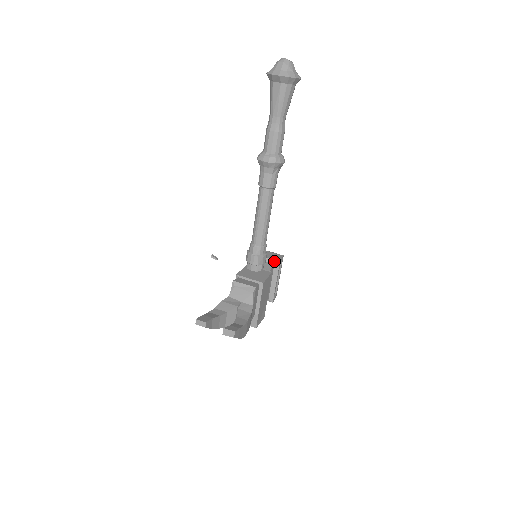
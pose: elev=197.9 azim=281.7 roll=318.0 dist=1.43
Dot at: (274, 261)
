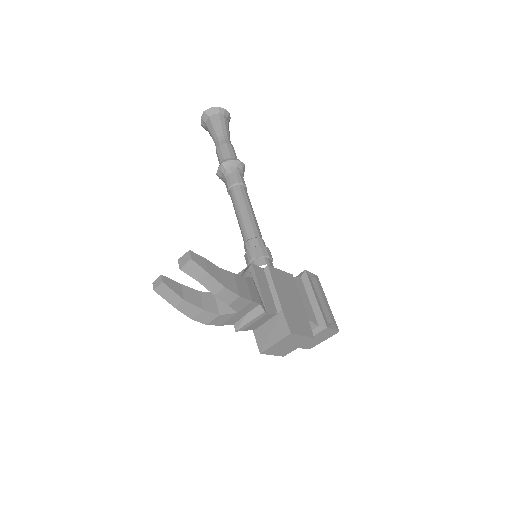
Dot at: (299, 275)
